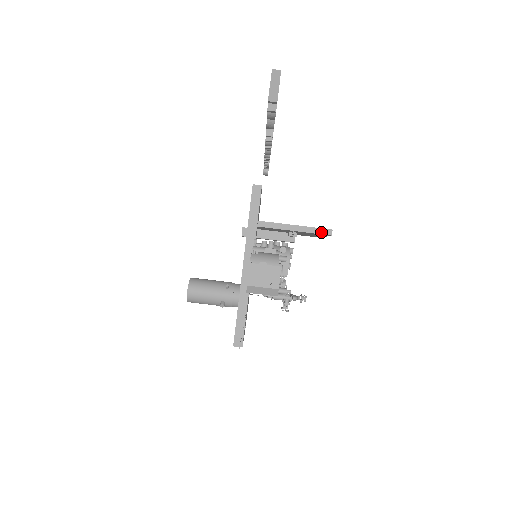
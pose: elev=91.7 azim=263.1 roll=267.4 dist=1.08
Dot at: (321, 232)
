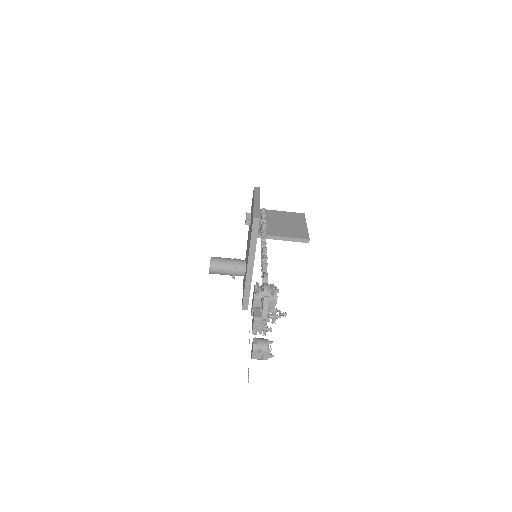
Dot at: (301, 241)
